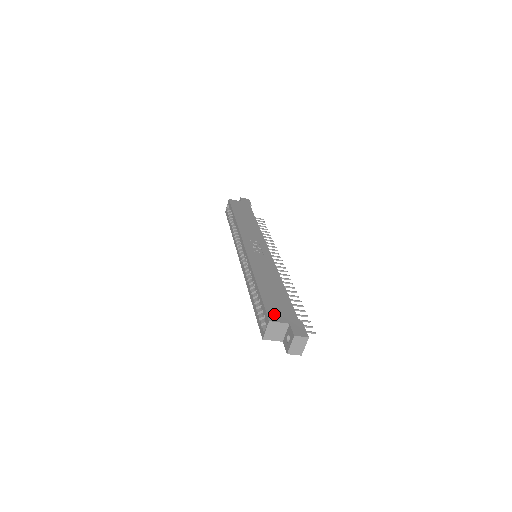
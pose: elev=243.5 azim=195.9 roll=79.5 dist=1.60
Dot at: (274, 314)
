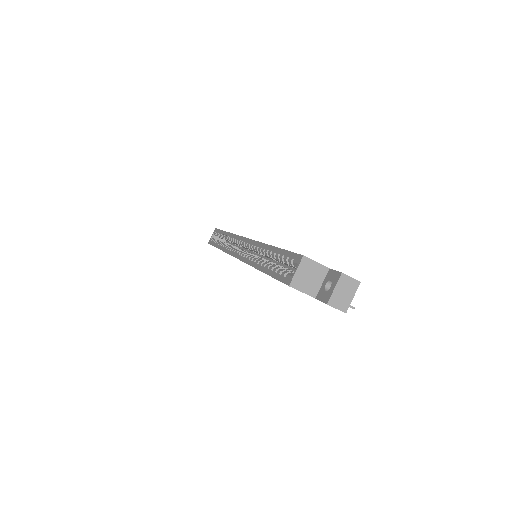
Dot at: occluded
